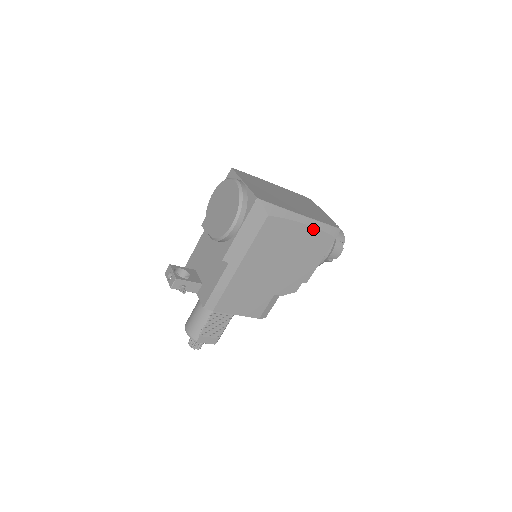
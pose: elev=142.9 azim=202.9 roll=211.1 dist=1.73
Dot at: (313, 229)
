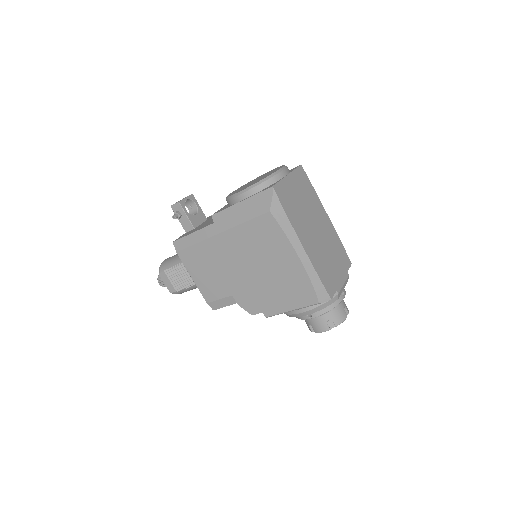
Dot at: (303, 269)
